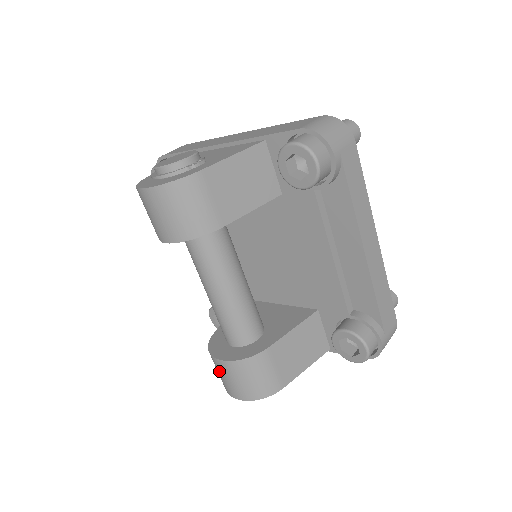
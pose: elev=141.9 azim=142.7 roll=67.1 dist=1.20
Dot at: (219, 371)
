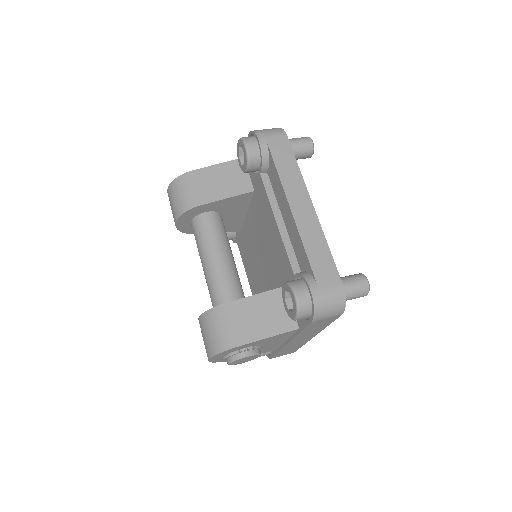
Dot at: occluded
